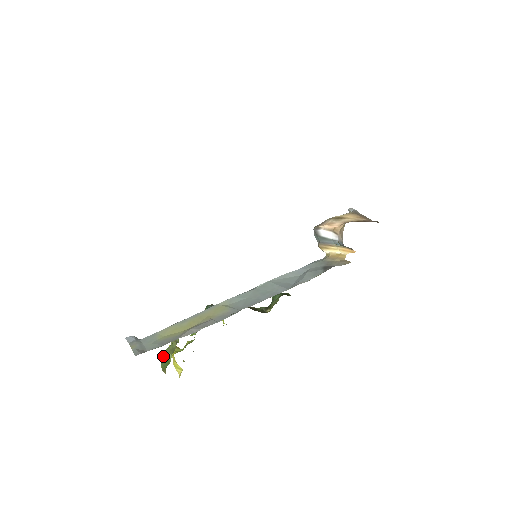
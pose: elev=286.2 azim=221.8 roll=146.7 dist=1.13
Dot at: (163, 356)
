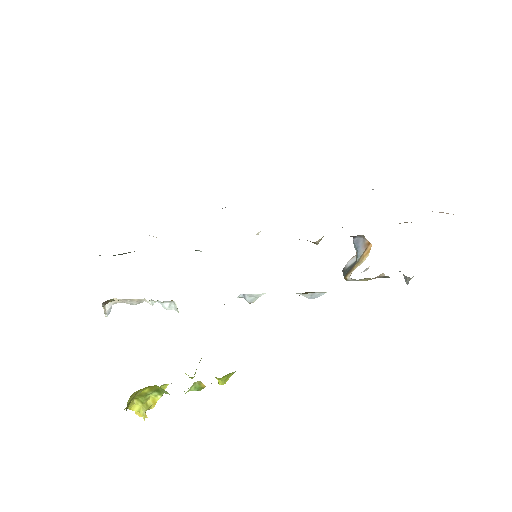
Dot at: occluded
